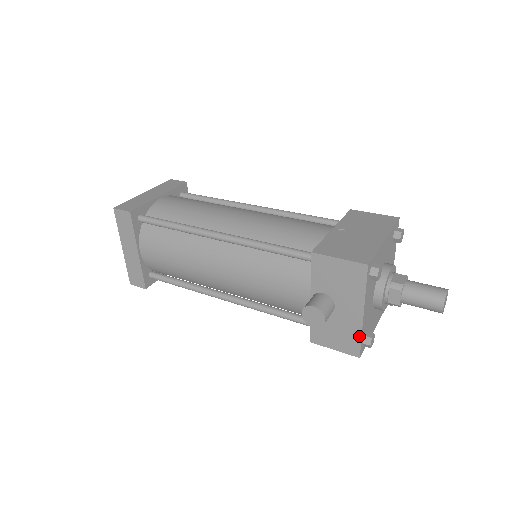
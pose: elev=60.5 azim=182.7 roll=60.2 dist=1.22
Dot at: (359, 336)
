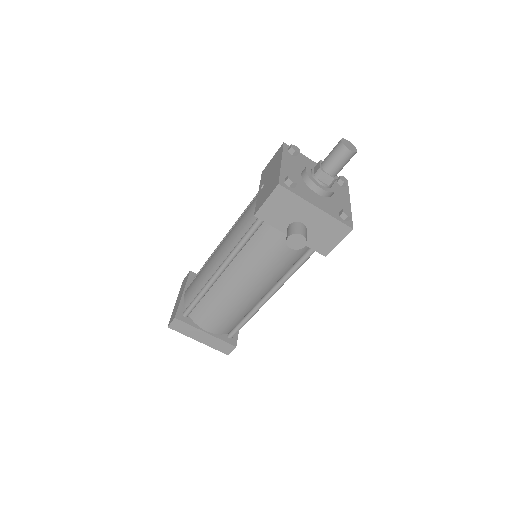
Dot at: (334, 220)
